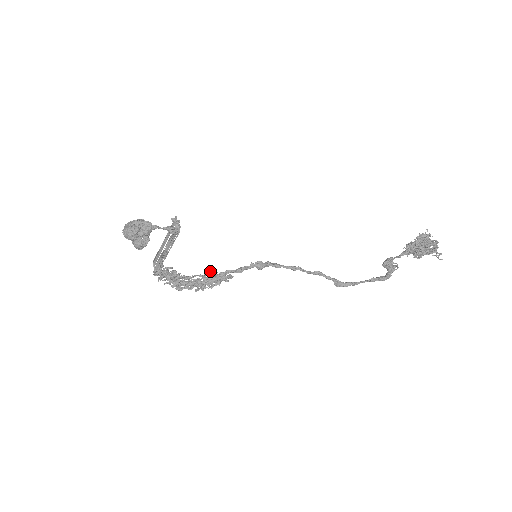
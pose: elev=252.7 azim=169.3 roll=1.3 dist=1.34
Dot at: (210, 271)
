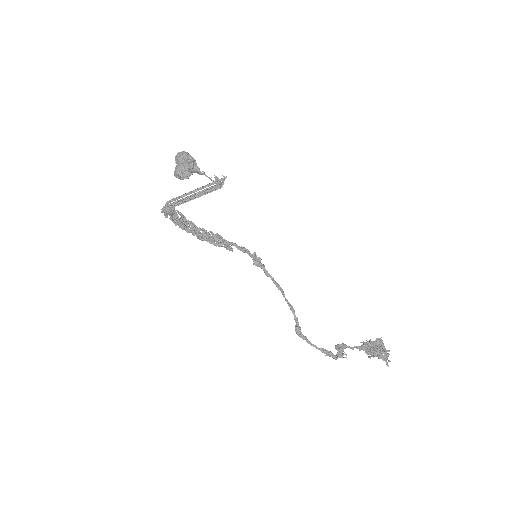
Dot at: occluded
